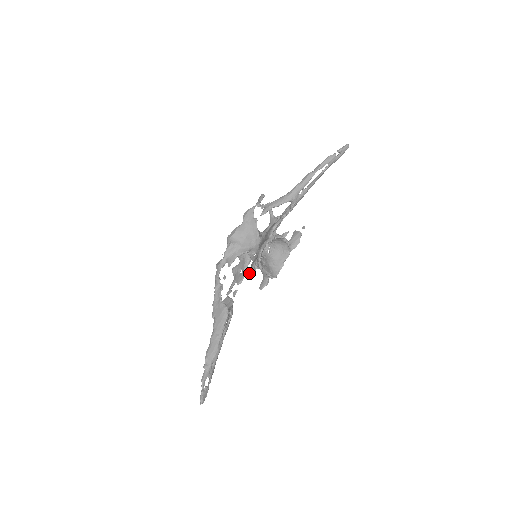
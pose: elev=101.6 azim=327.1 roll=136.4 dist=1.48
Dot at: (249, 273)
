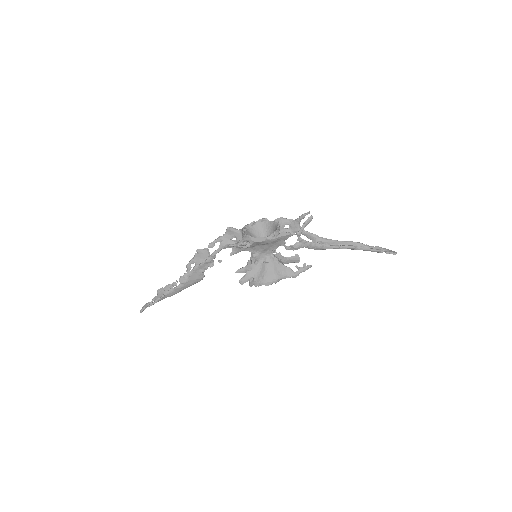
Dot at: (240, 281)
